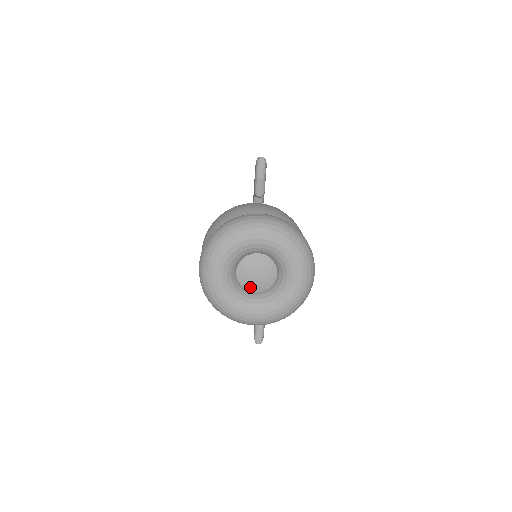
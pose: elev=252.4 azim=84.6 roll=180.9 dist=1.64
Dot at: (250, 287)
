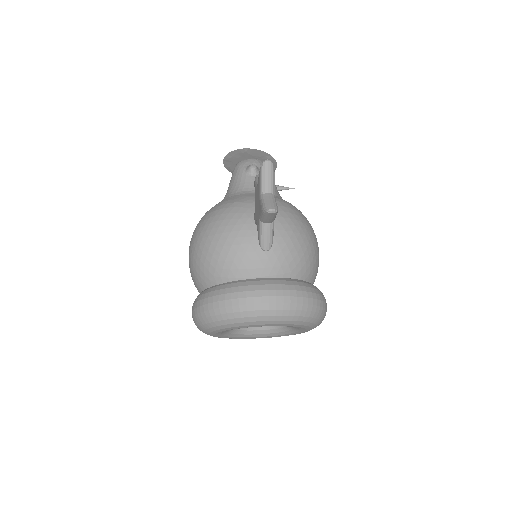
Dot at: occluded
